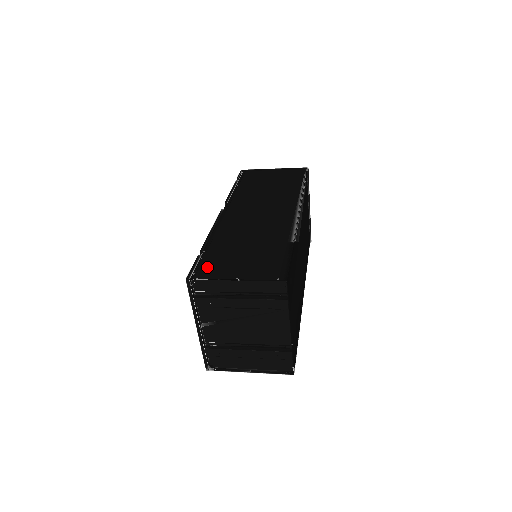
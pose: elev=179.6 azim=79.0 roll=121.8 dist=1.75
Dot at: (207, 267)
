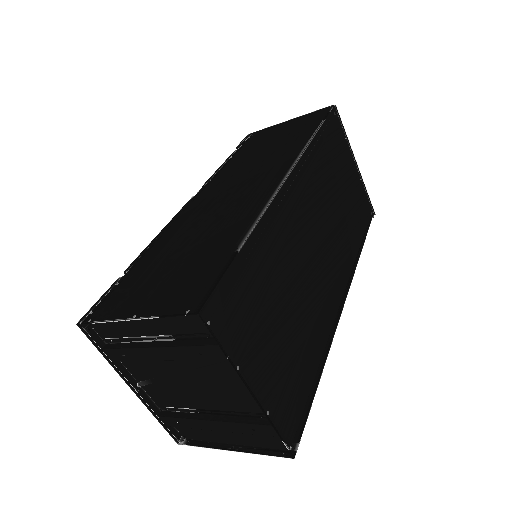
Dot at: (113, 298)
